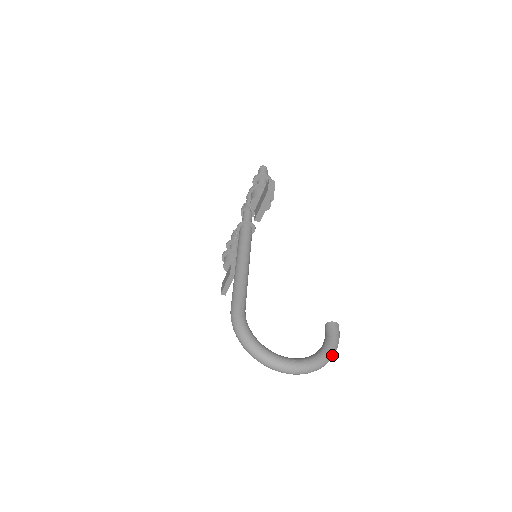
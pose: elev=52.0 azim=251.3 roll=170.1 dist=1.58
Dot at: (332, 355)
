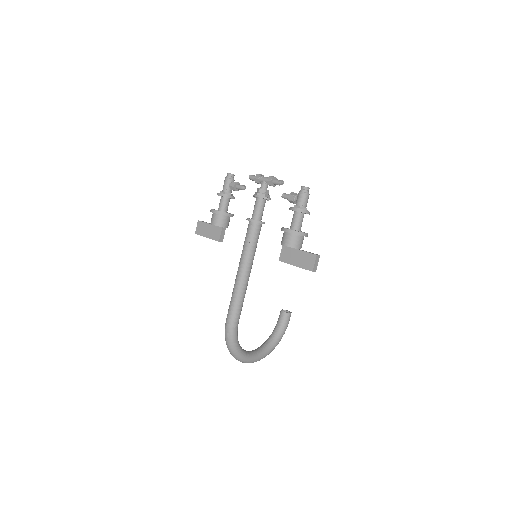
Dot at: occluded
